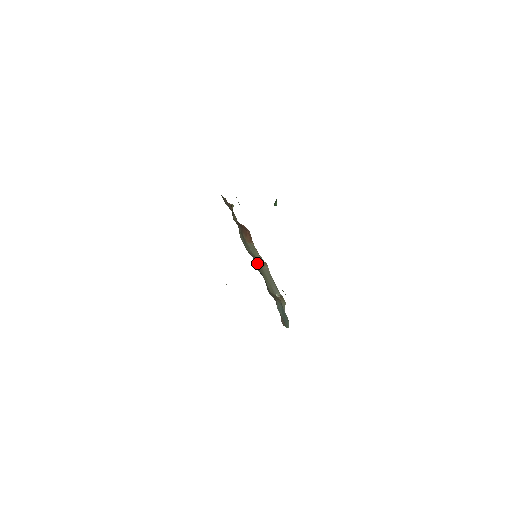
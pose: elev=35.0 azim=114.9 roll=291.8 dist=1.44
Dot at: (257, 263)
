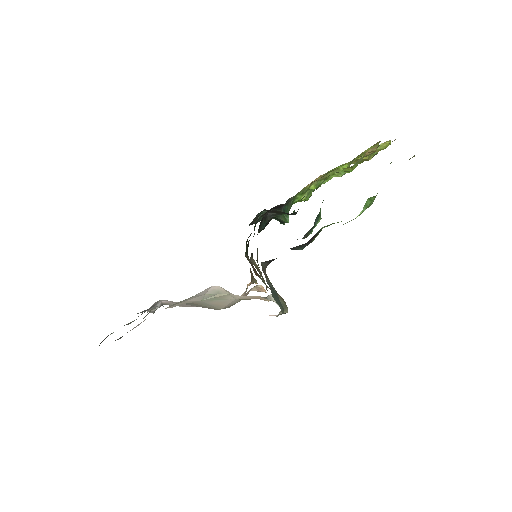
Dot at: (257, 268)
